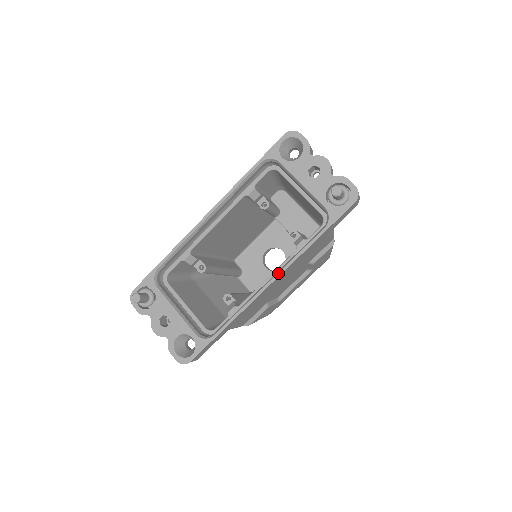
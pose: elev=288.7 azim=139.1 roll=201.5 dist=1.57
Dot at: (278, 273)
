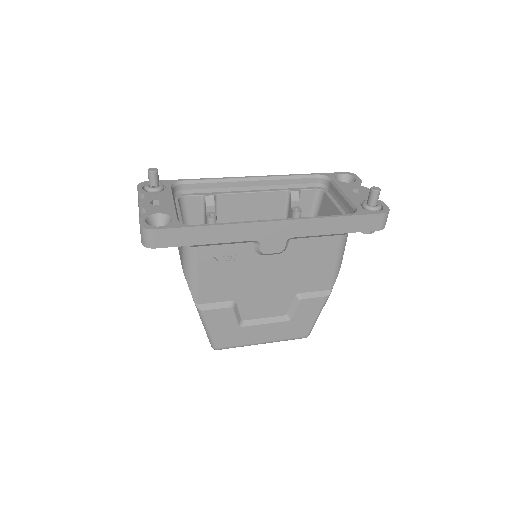
Dot at: (289, 218)
